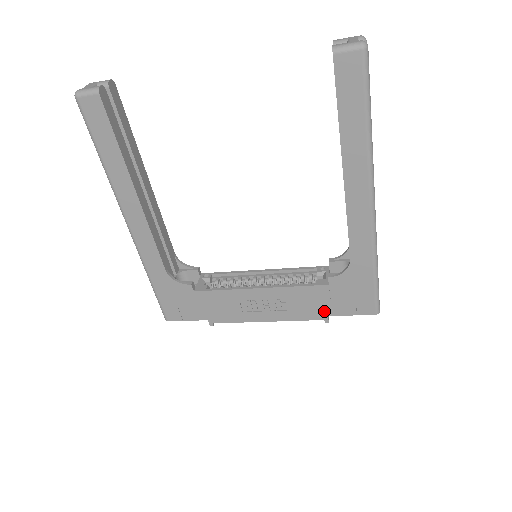
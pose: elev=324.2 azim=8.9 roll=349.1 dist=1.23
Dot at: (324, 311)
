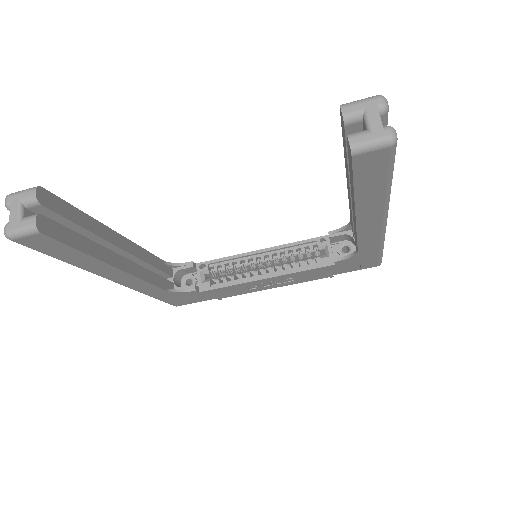
Dot at: (329, 274)
